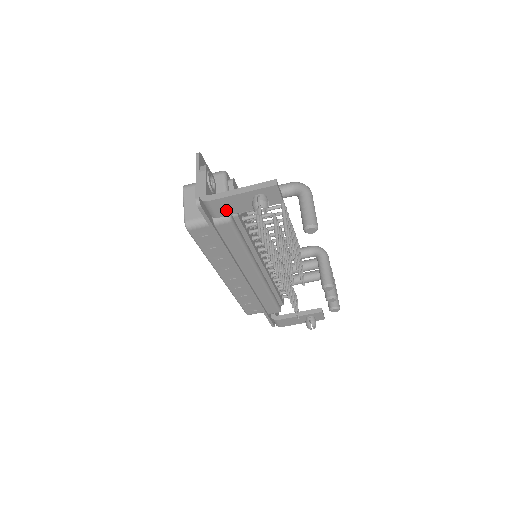
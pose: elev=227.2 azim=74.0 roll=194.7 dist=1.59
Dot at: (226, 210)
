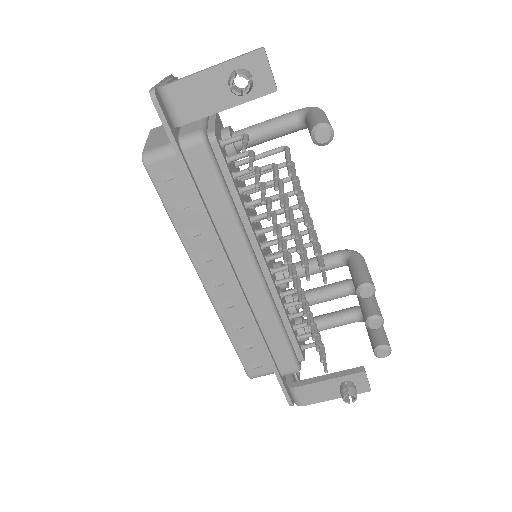
Dot at: (193, 107)
